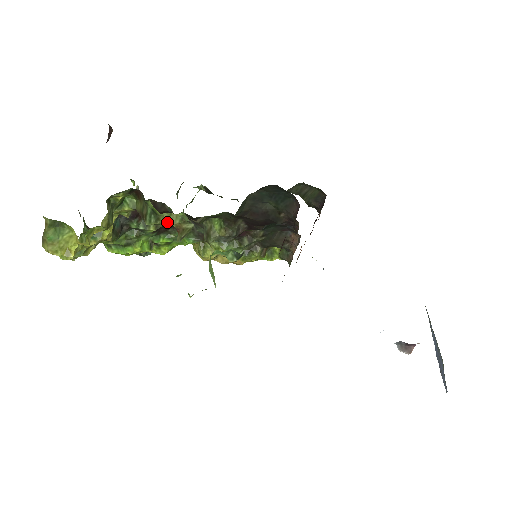
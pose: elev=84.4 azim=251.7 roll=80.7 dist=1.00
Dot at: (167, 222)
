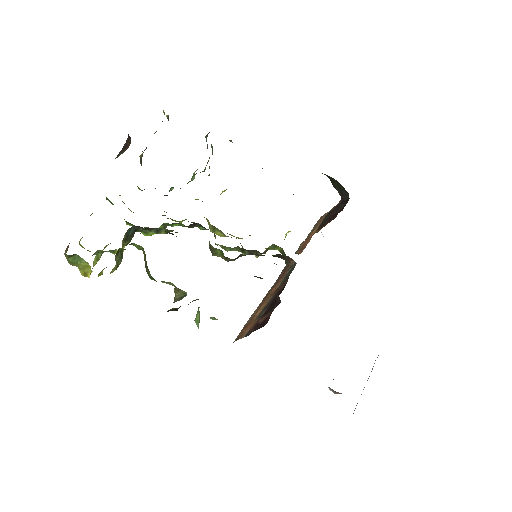
Dot at: occluded
